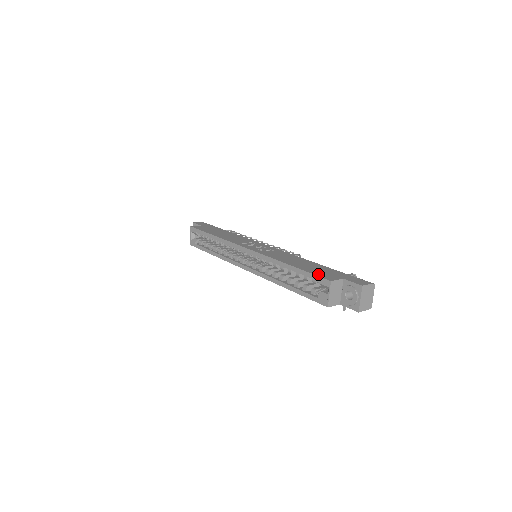
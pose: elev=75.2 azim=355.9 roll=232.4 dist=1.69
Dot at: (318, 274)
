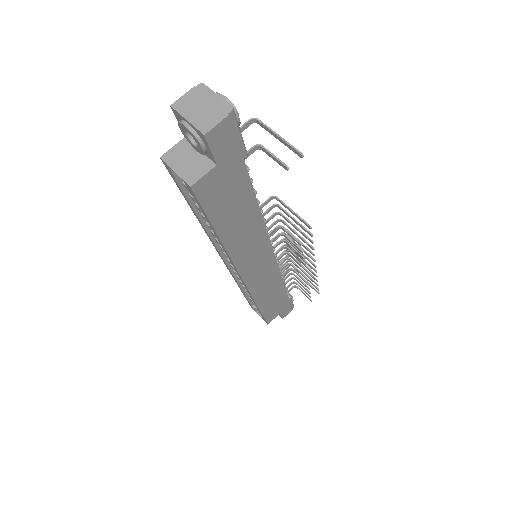
Dot at: occluded
